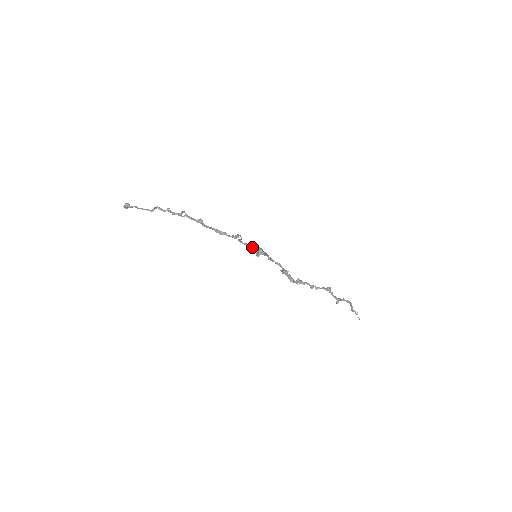
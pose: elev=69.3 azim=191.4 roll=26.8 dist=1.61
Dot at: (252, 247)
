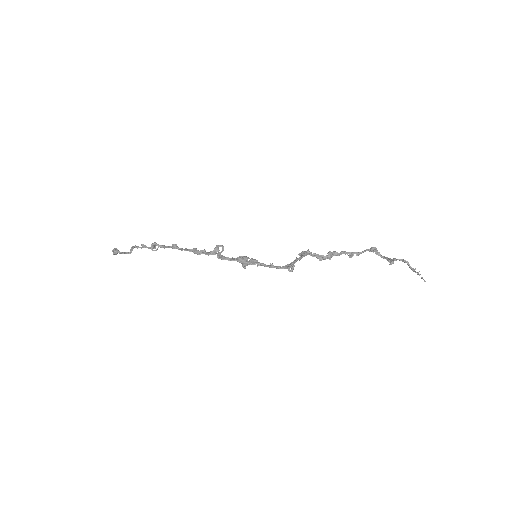
Dot at: (233, 260)
